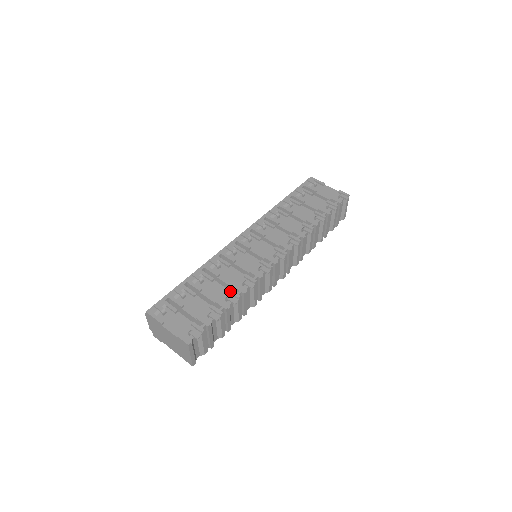
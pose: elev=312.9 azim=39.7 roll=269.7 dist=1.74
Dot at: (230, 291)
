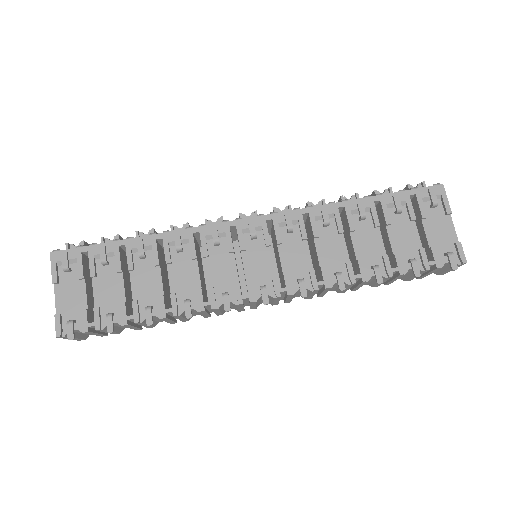
Dot at: (161, 300)
